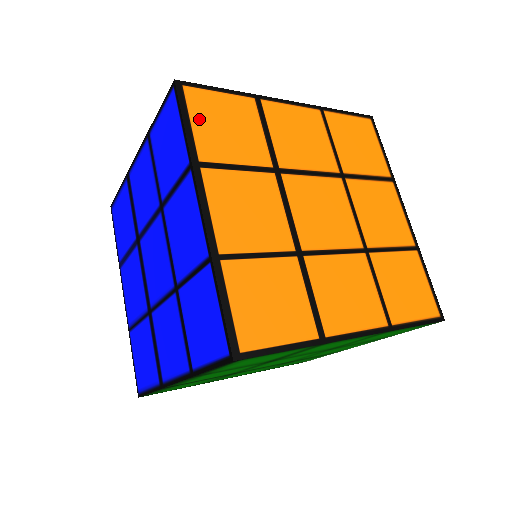
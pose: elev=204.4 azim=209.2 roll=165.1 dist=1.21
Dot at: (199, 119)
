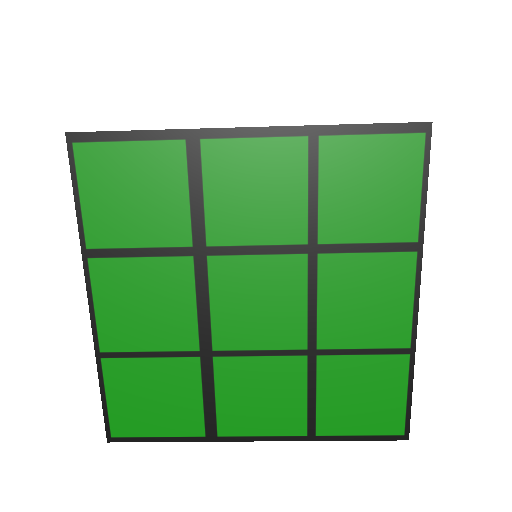
Dot at: occluded
